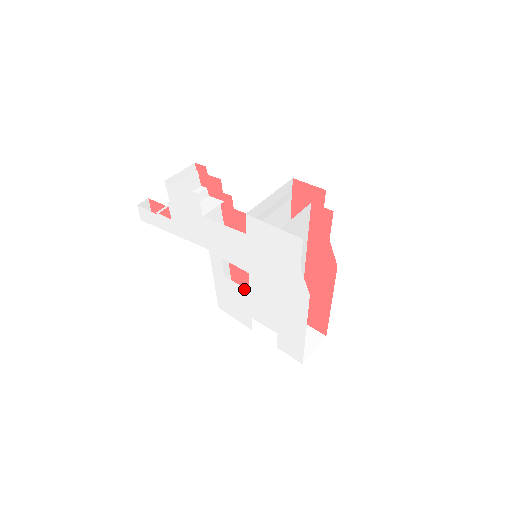
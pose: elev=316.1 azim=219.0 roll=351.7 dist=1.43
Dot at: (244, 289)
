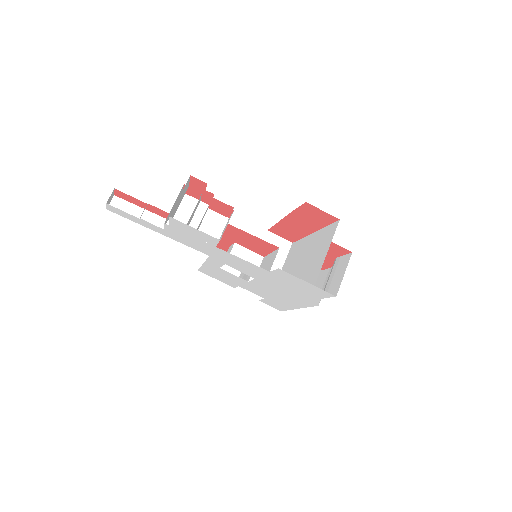
Dot at: (242, 279)
